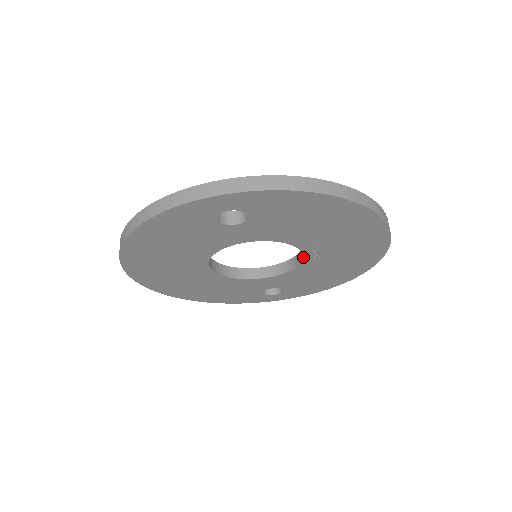
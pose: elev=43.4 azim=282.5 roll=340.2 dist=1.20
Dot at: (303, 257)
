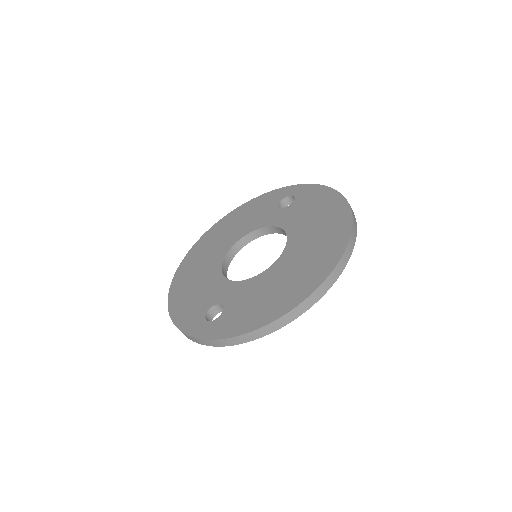
Dot at: occluded
